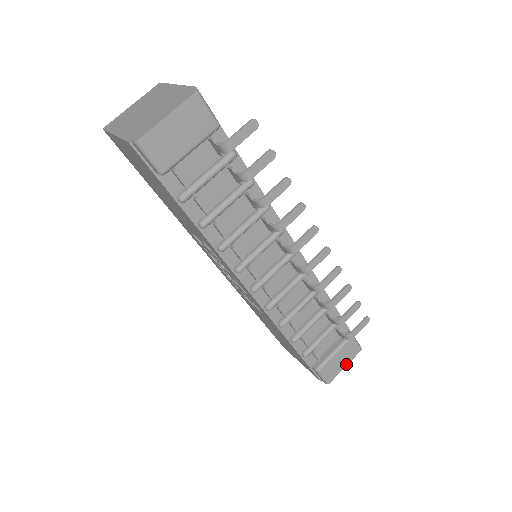
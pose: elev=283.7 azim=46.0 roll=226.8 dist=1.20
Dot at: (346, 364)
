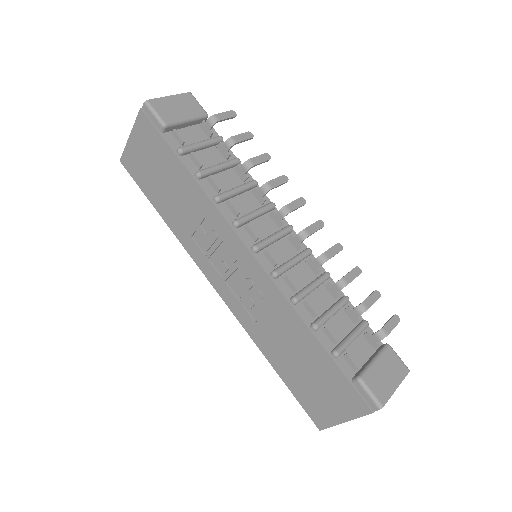
Dot at: (396, 384)
